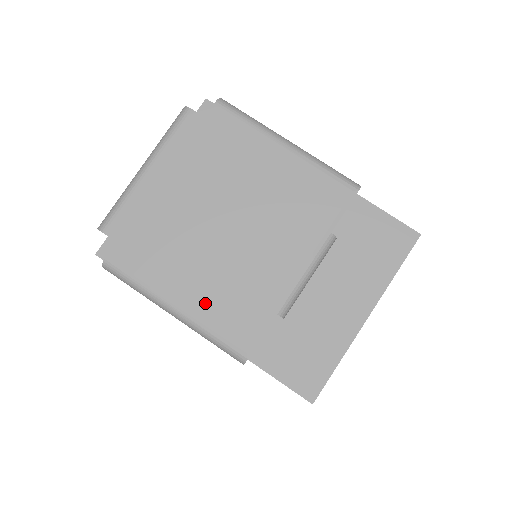
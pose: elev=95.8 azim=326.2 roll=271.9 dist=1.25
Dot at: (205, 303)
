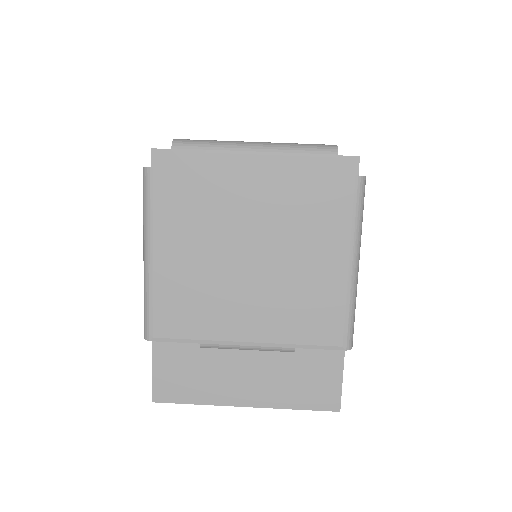
Dot at: (170, 280)
